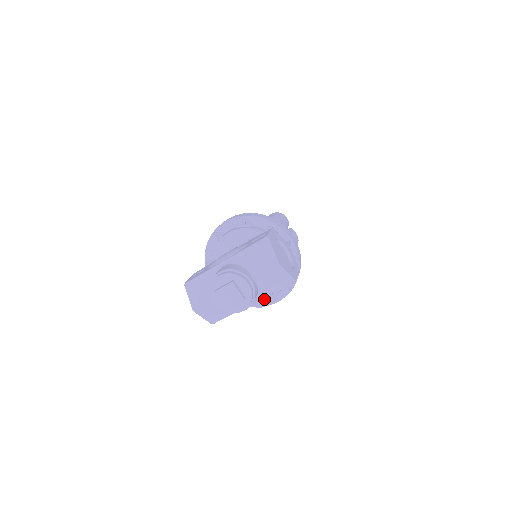
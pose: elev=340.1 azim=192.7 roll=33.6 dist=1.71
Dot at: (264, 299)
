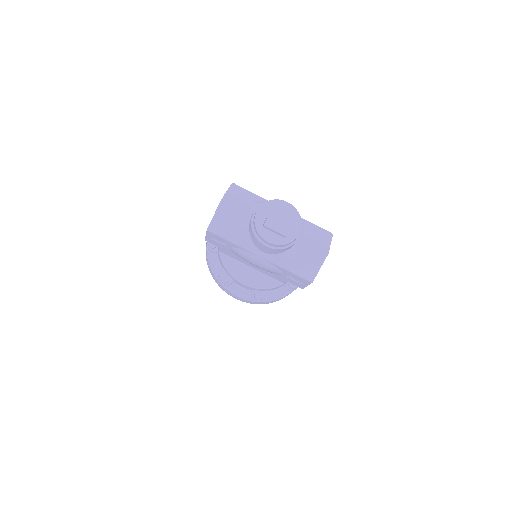
Dot at: (240, 279)
